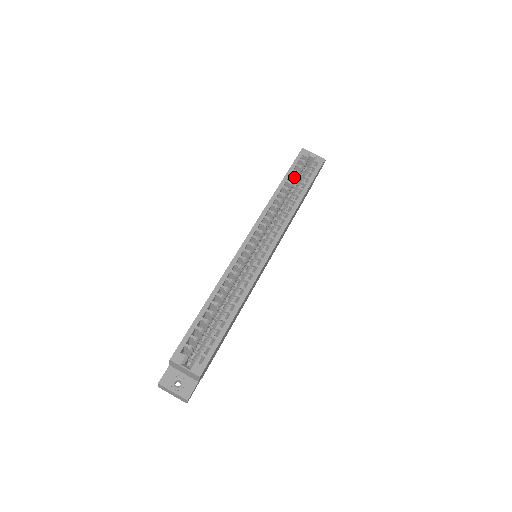
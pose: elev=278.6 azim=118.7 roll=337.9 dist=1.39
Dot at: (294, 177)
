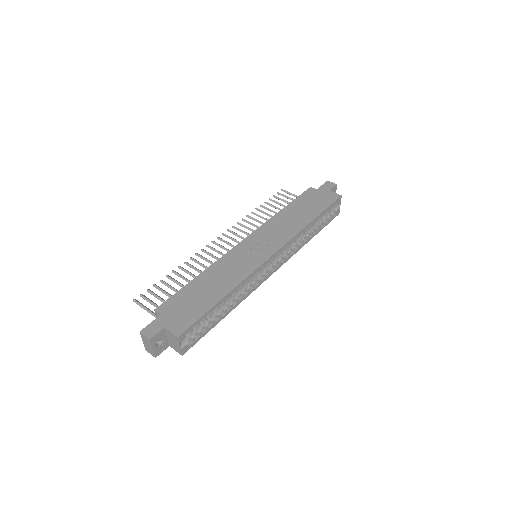
Dot at: occluded
